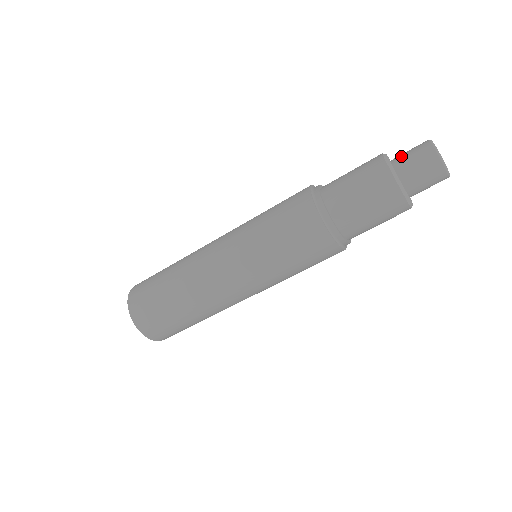
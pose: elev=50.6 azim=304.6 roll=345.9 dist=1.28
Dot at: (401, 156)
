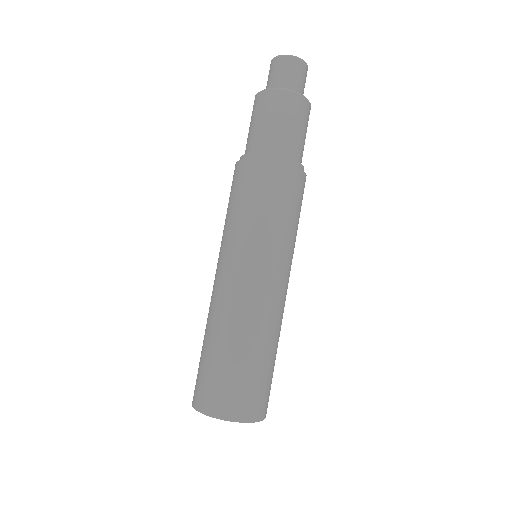
Dot at: occluded
